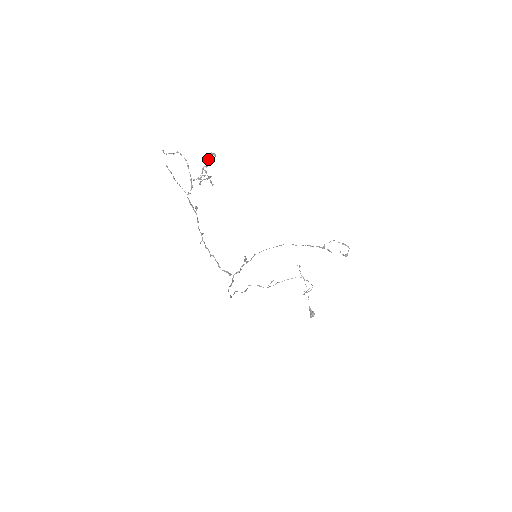
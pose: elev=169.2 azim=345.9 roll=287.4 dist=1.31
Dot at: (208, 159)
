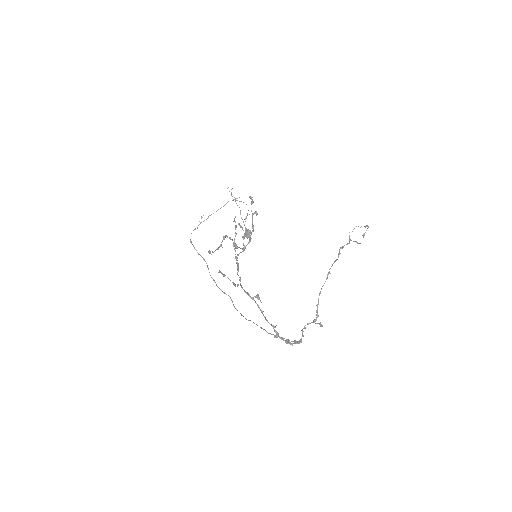
Dot at: (252, 216)
